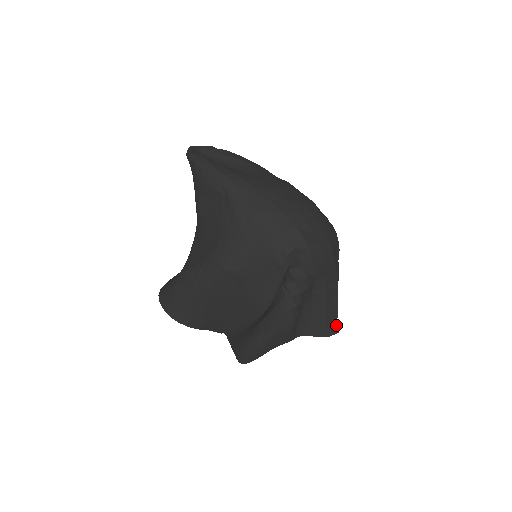
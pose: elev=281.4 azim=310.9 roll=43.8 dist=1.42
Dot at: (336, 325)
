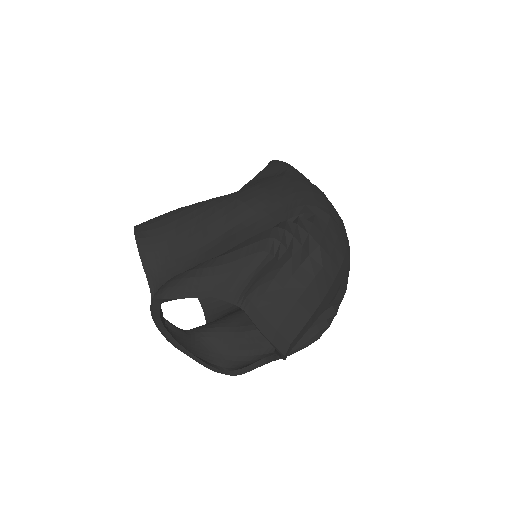
Dot at: (289, 344)
